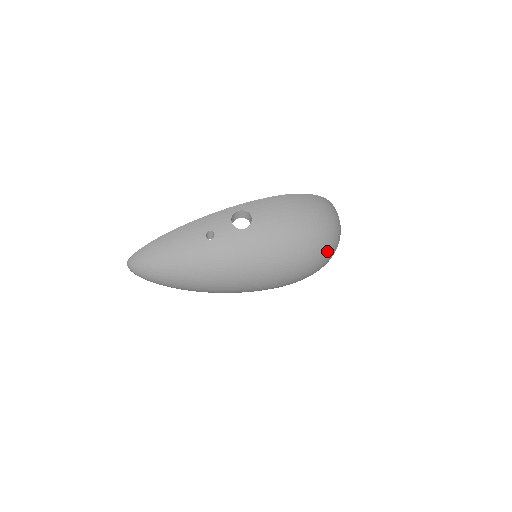
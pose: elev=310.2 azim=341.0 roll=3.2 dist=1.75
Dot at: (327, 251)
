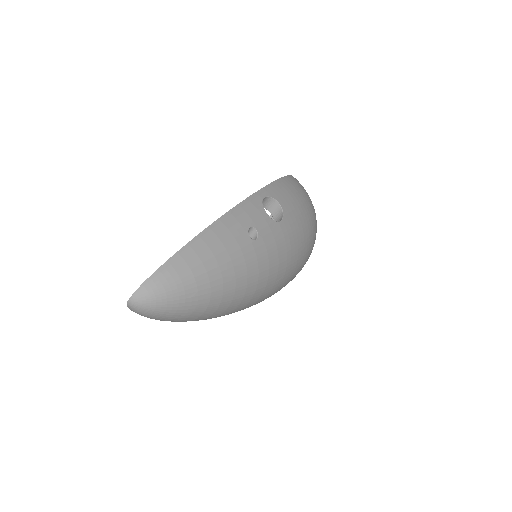
Dot at: occluded
